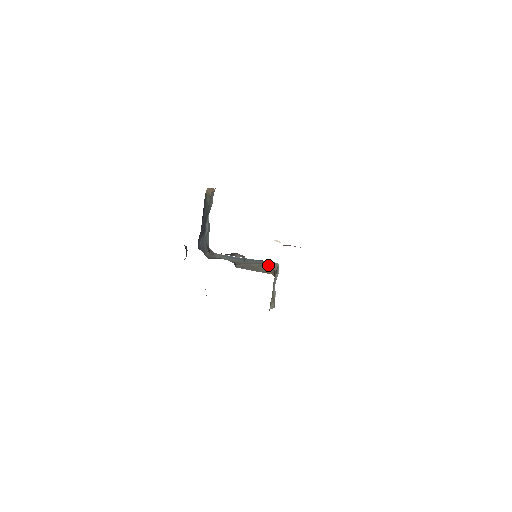
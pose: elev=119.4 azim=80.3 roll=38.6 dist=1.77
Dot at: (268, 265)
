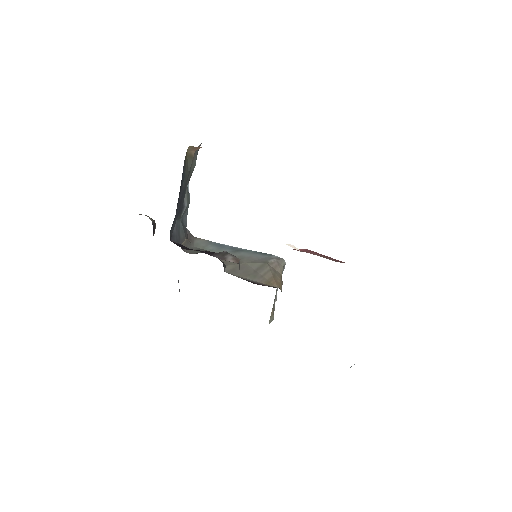
Dot at: (271, 265)
